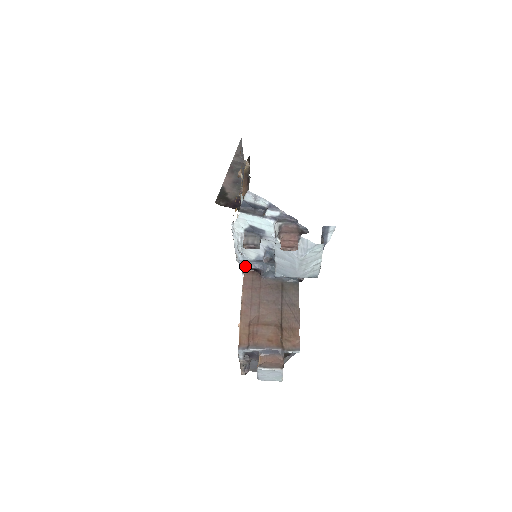
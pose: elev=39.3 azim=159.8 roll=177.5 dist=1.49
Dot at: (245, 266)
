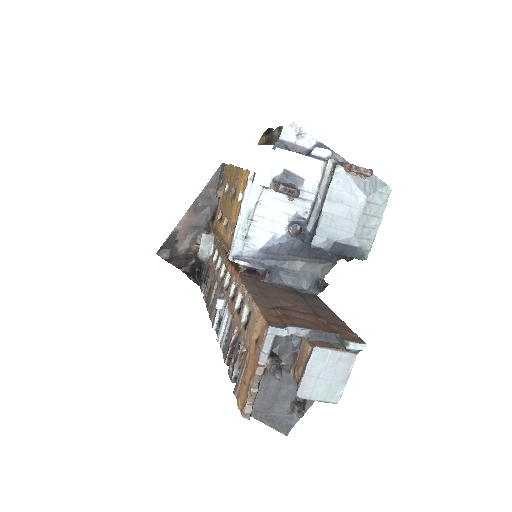
Dot at: (243, 262)
